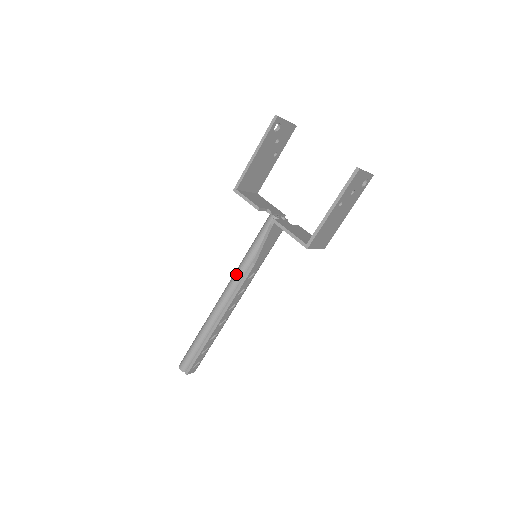
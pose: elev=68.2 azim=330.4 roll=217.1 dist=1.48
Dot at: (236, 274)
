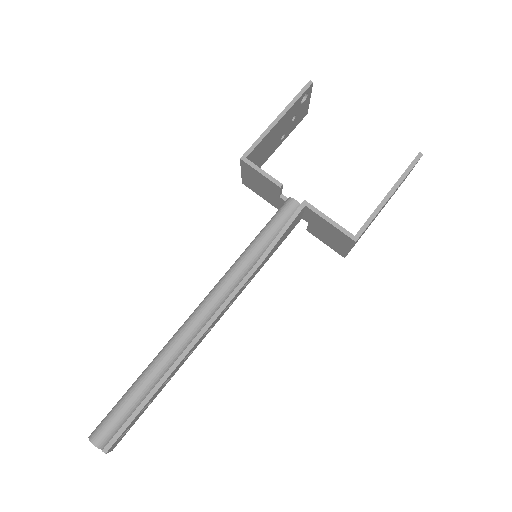
Dot at: (229, 276)
